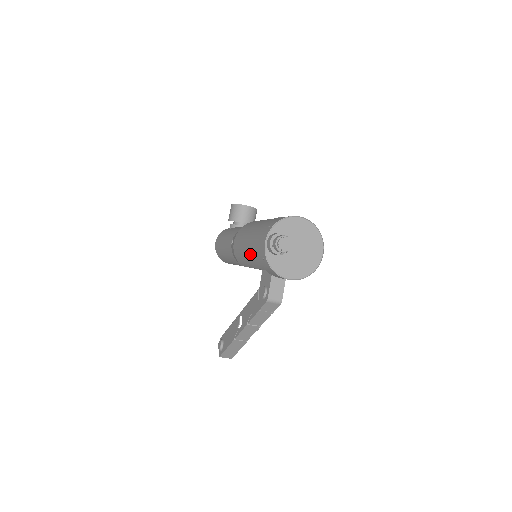
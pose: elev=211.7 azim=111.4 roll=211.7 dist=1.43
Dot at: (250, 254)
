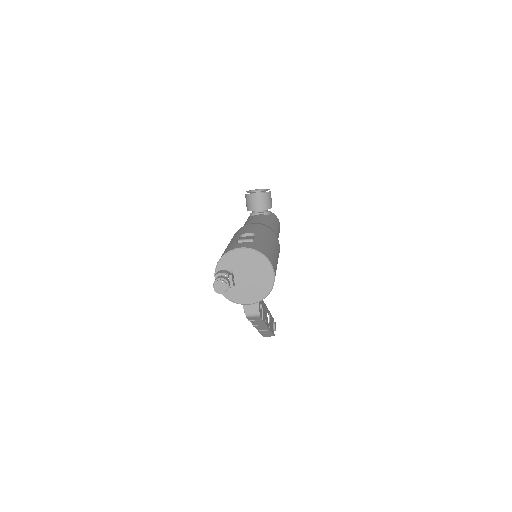
Dot at: occluded
